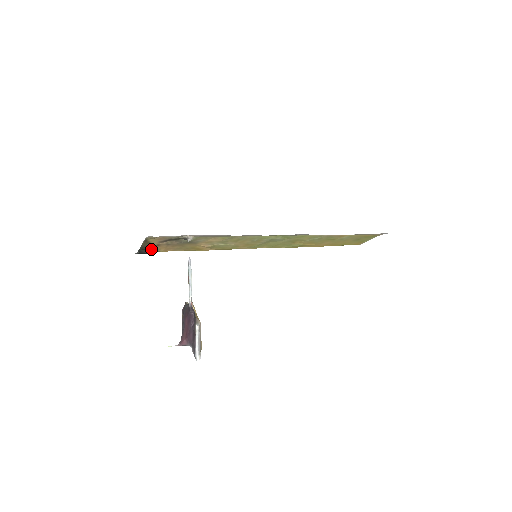
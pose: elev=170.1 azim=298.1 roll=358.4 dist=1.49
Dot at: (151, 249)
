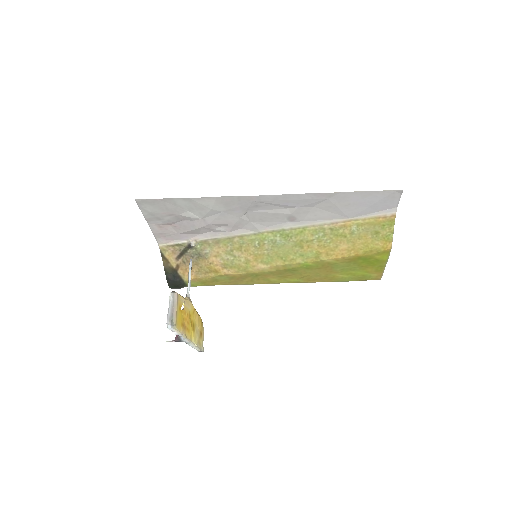
Dot at: (176, 274)
